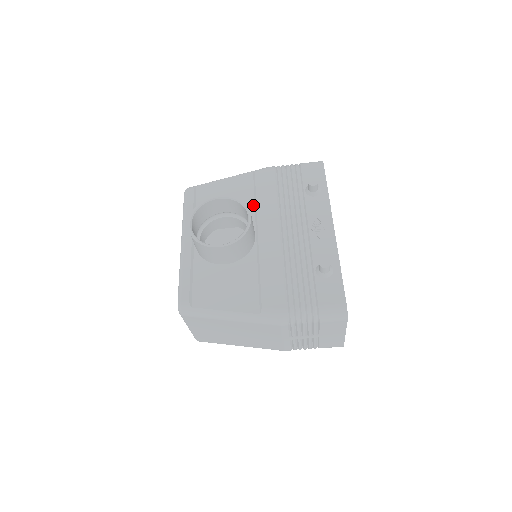
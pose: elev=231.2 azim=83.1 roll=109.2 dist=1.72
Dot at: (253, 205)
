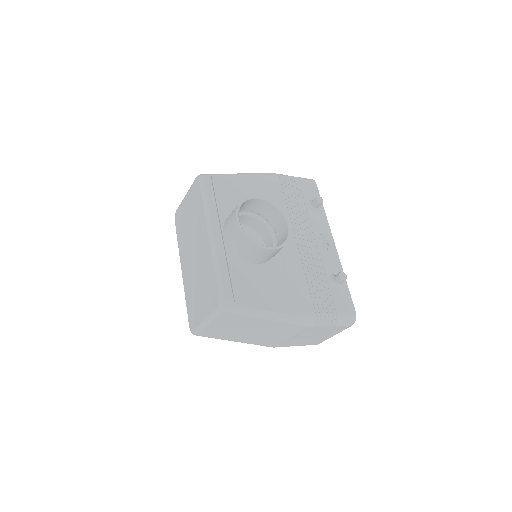
Dot at: occluded
